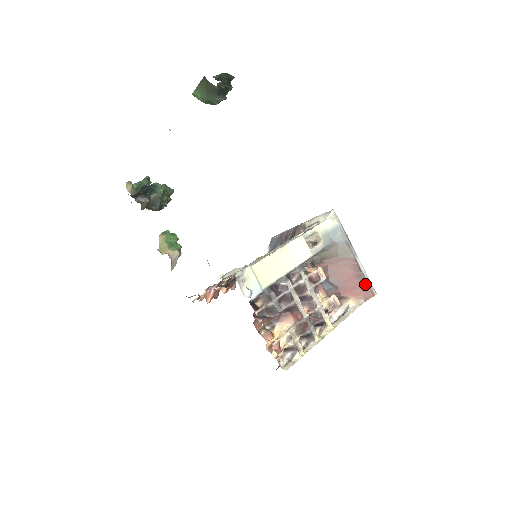
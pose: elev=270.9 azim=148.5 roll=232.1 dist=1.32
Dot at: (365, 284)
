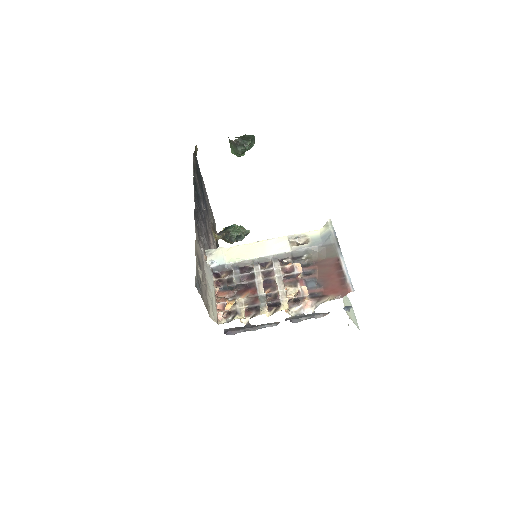
Dot at: (343, 281)
